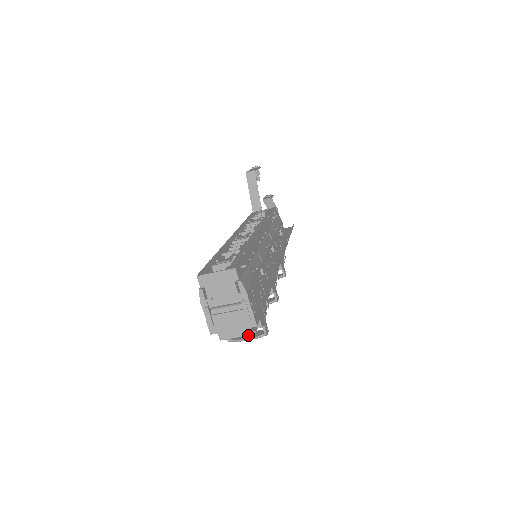
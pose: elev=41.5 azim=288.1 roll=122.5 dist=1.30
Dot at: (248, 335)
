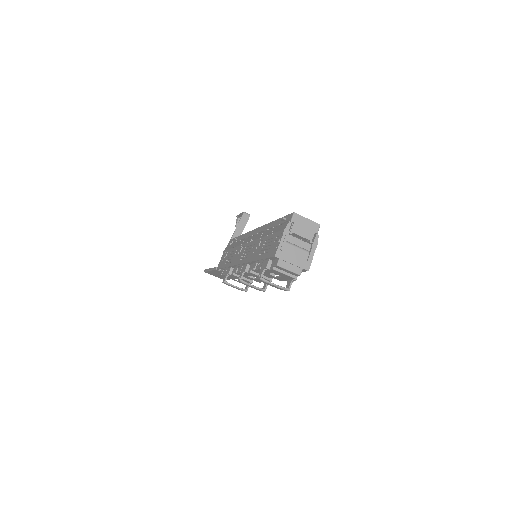
Dot at: (298, 274)
